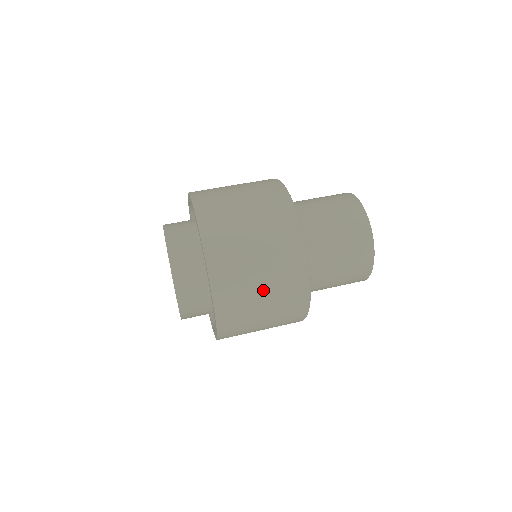
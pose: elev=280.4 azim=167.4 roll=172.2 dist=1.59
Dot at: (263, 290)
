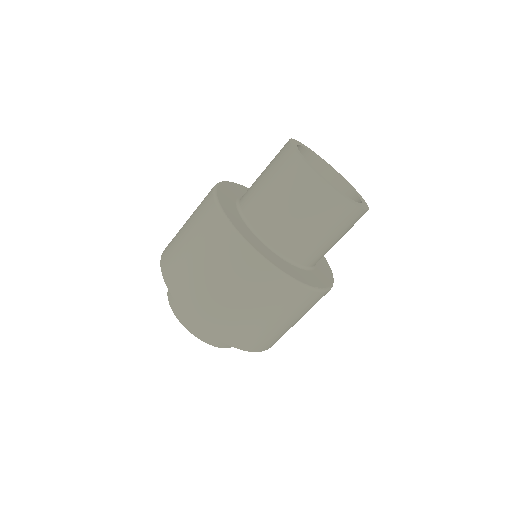
Dot at: (210, 274)
